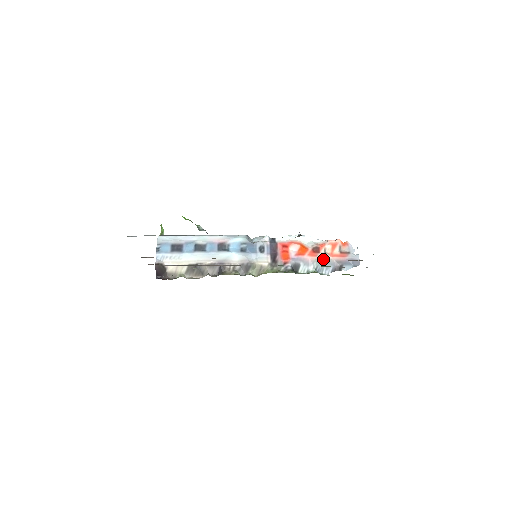
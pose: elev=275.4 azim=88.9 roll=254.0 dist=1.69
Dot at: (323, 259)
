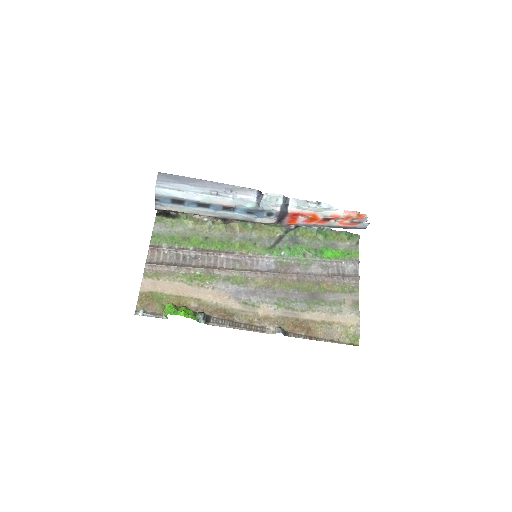
Dot at: (330, 225)
